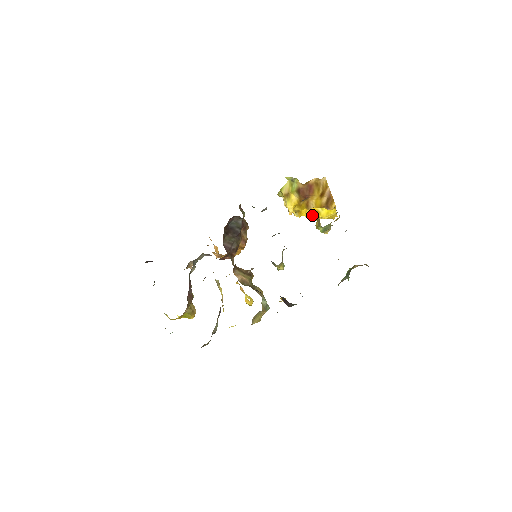
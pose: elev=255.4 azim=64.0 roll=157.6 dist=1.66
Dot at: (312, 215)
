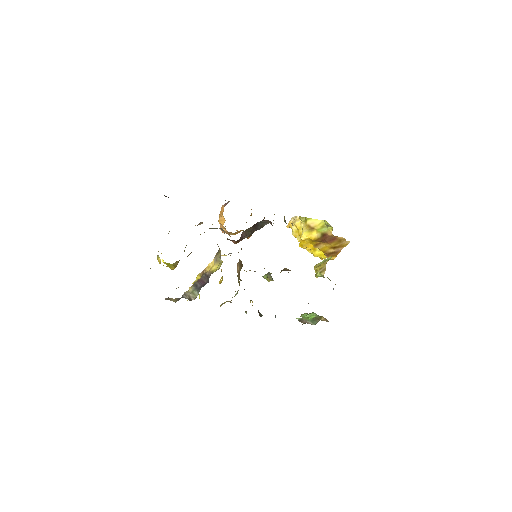
Dot at: (309, 248)
